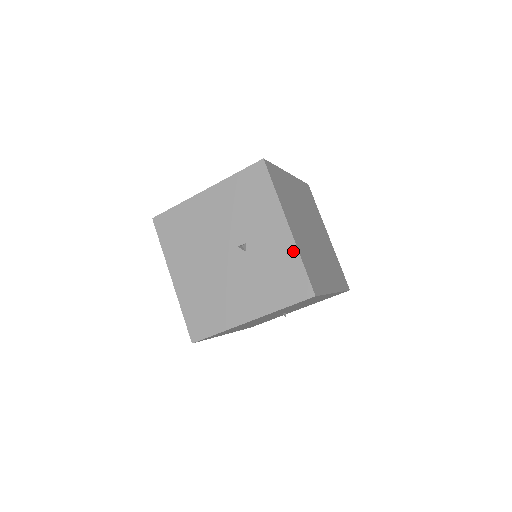
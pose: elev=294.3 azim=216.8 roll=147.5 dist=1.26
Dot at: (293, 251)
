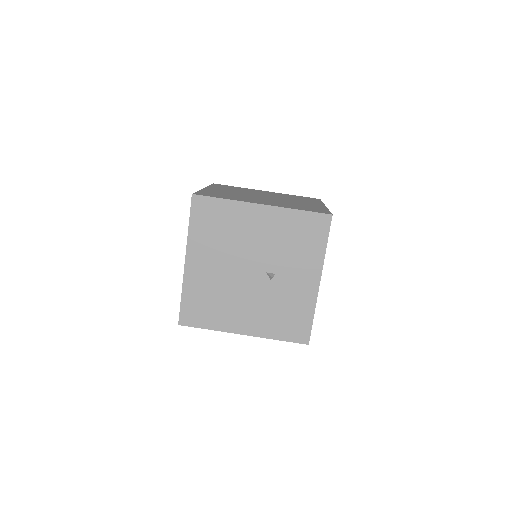
Dot at: (312, 304)
